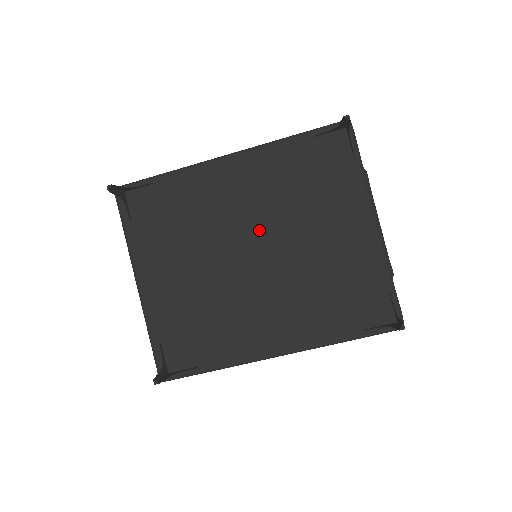
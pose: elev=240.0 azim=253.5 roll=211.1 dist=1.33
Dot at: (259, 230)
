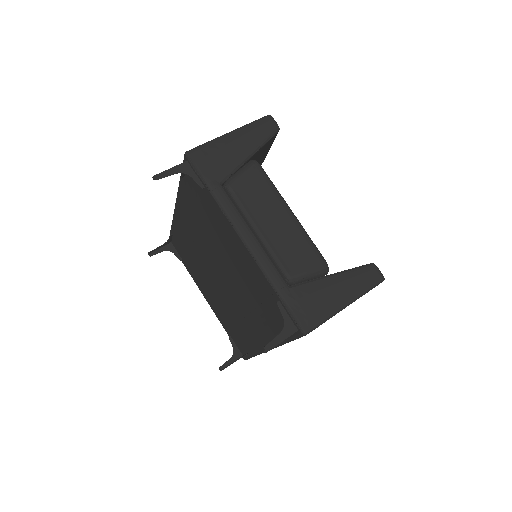
Dot at: (211, 258)
